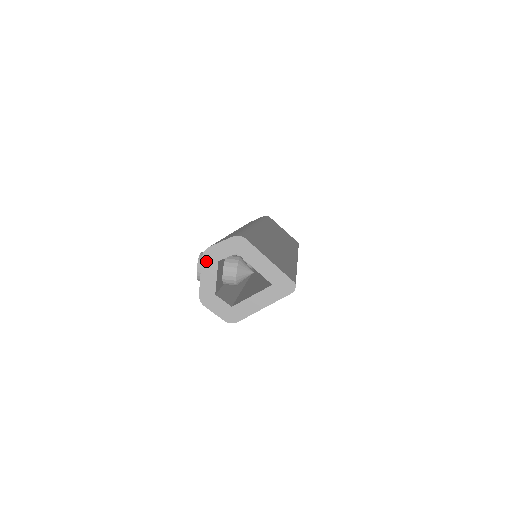
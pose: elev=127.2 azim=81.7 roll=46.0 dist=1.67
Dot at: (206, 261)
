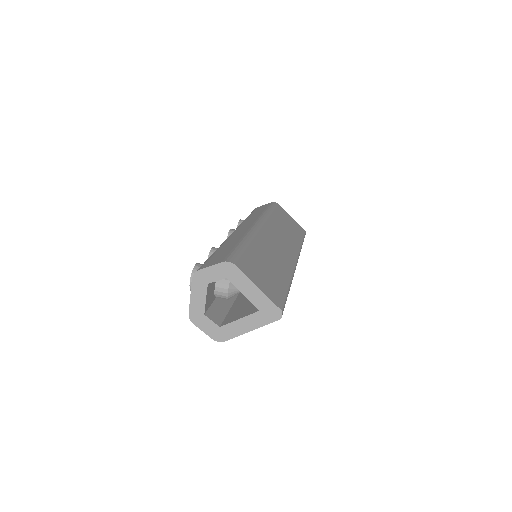
Dot at: (196, 283)
